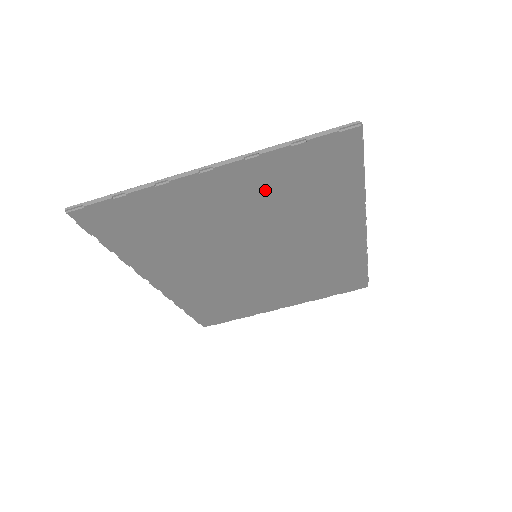
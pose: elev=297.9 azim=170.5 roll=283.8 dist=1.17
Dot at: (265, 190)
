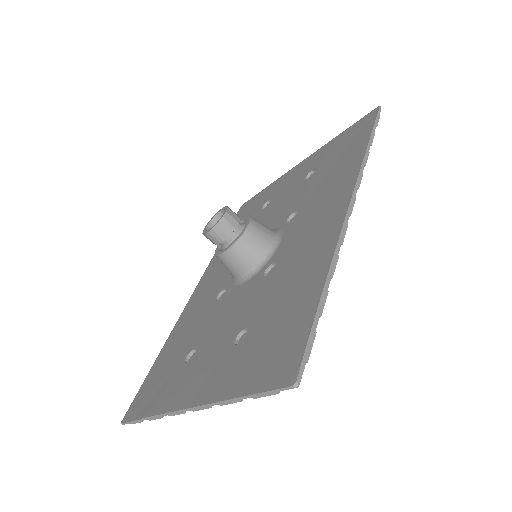
Dot at: occluded
